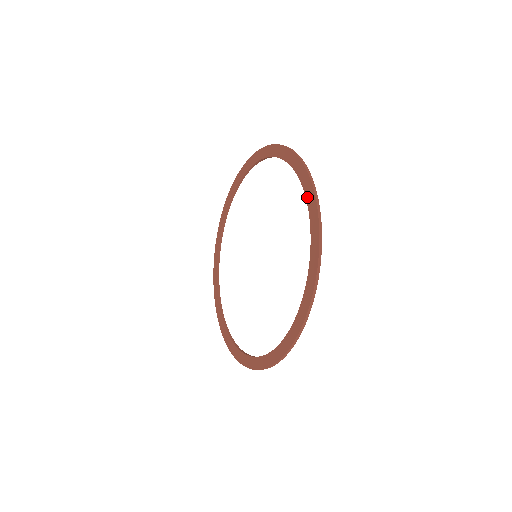
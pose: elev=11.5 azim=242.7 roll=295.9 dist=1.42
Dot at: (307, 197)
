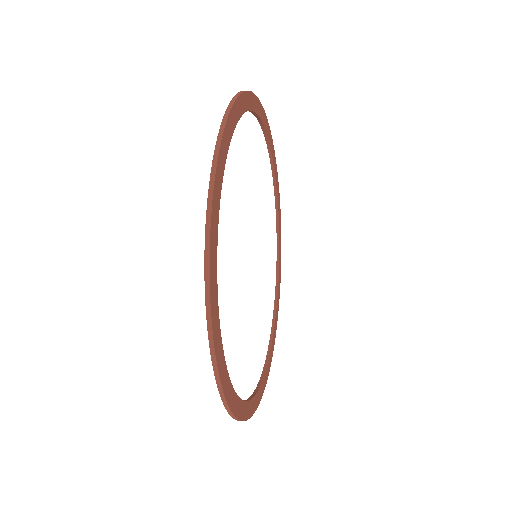
Dot at: occluded
